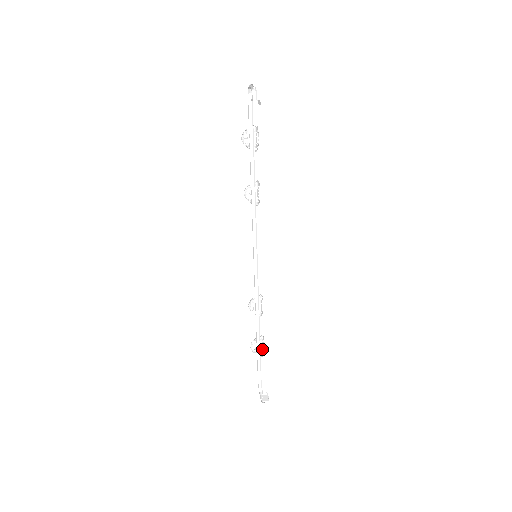
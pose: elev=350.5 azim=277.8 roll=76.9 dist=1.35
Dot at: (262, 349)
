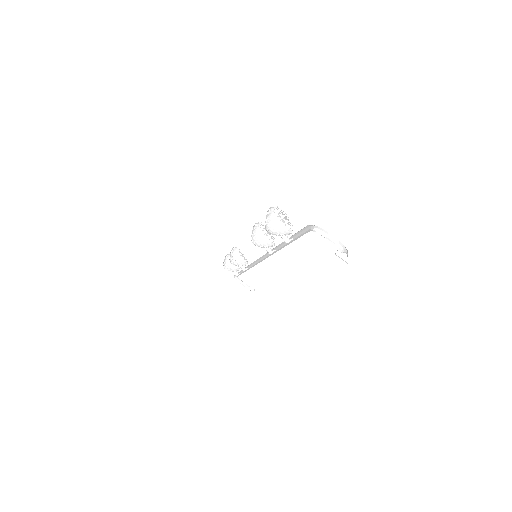
Dot at: occluded
